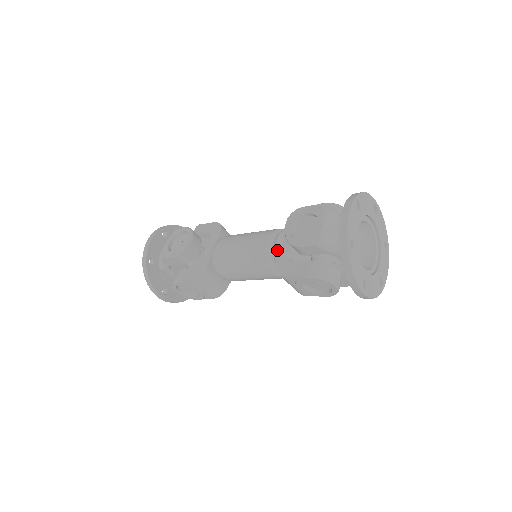
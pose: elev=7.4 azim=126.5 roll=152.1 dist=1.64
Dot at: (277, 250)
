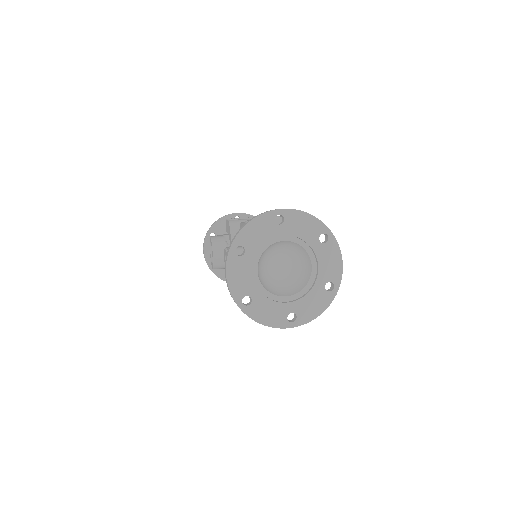
Dot at: occluded
